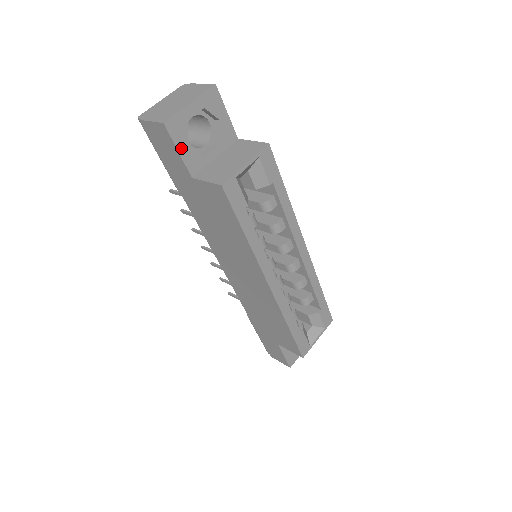
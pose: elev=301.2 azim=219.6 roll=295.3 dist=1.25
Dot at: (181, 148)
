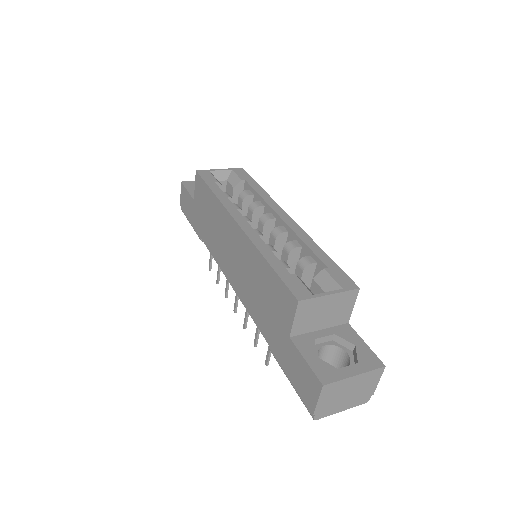
Dot at: (190, 190)
